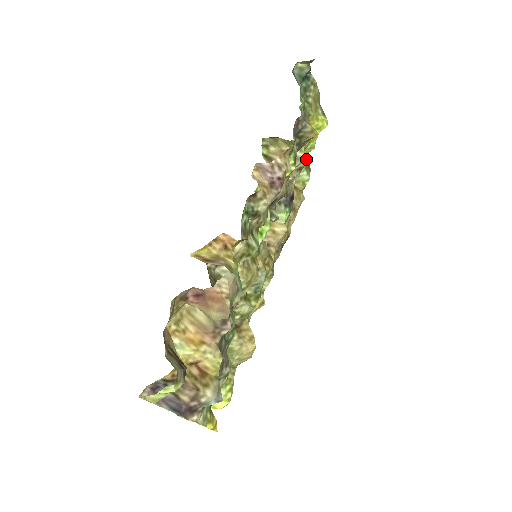
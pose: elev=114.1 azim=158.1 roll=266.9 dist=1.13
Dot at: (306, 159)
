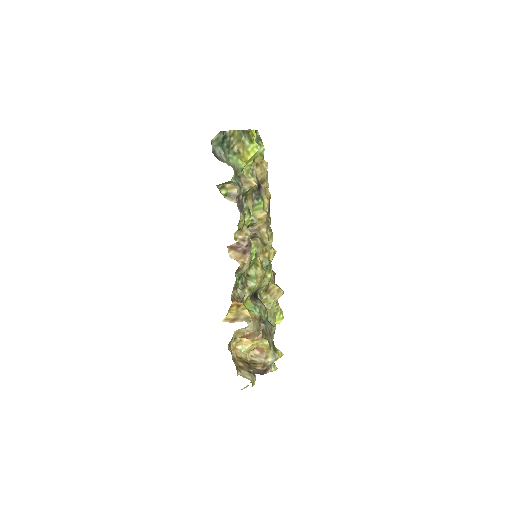
Dot at: occluded
